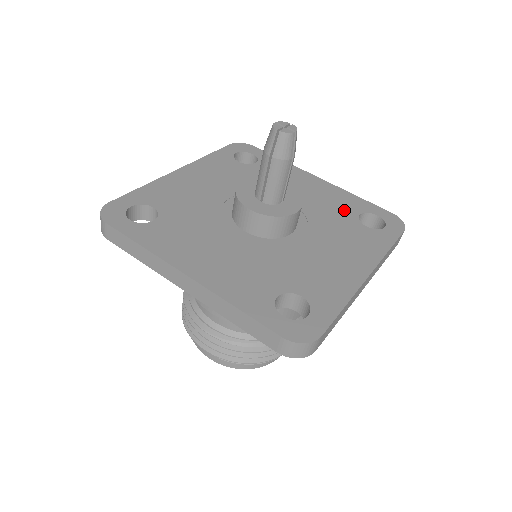
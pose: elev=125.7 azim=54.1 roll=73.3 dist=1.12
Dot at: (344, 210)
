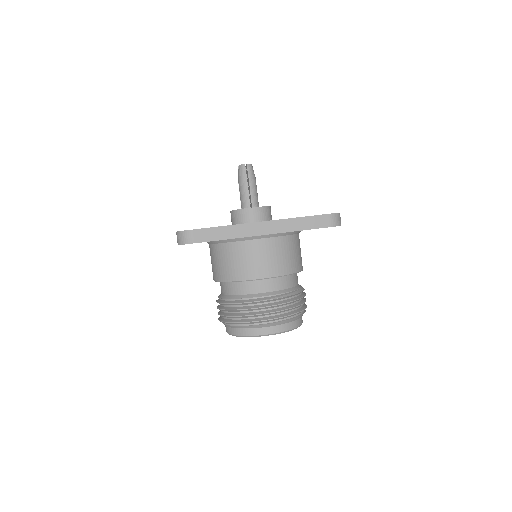
Dot at: occluded
